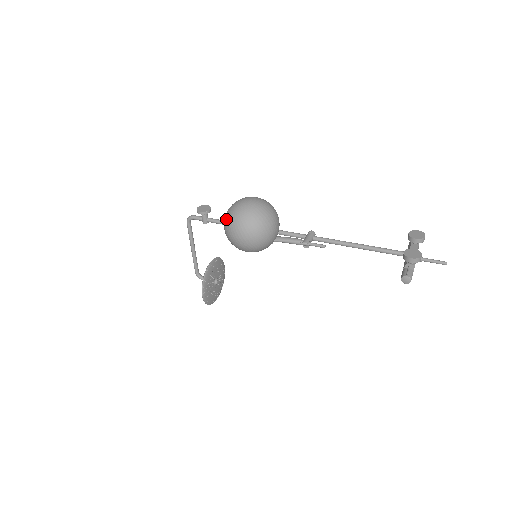
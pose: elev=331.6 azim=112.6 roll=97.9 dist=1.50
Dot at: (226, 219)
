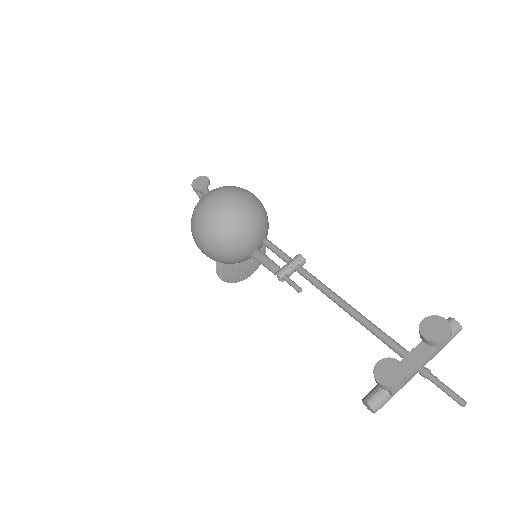
Dot at: occluded
